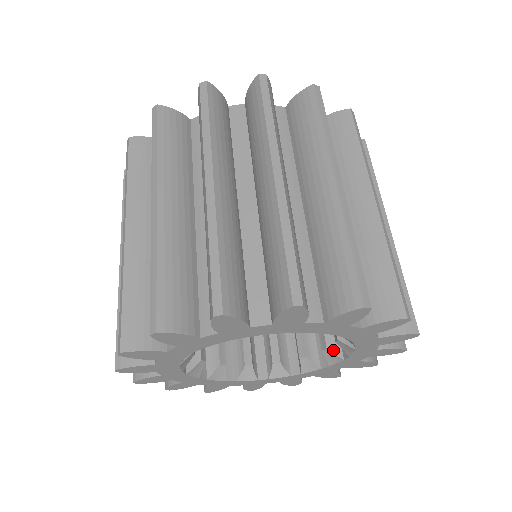
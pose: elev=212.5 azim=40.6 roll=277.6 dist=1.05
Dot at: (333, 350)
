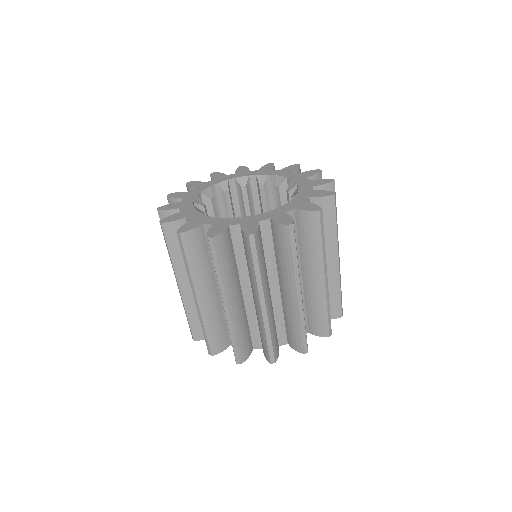
Dot at: occluded
